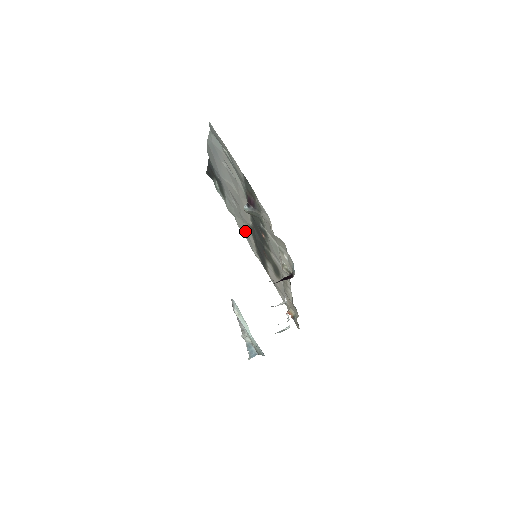
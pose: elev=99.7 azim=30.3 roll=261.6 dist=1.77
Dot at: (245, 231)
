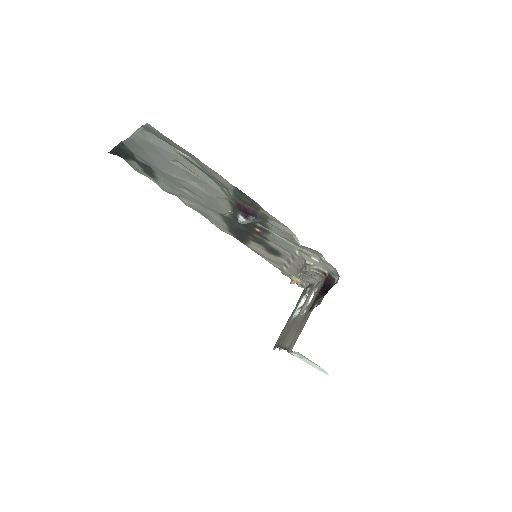
Dot at: (204, 213)
